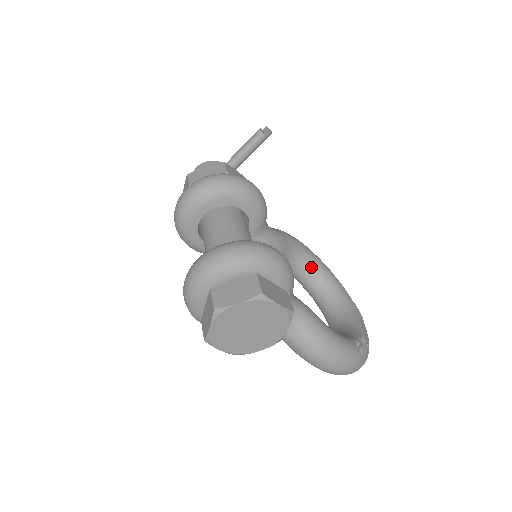
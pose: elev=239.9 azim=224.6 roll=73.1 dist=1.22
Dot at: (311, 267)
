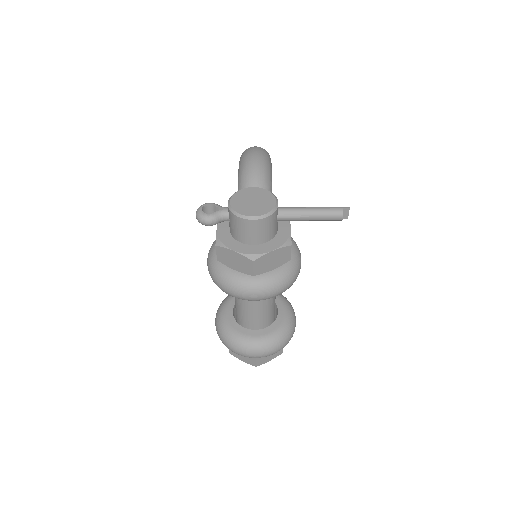
Dot at: occluded
